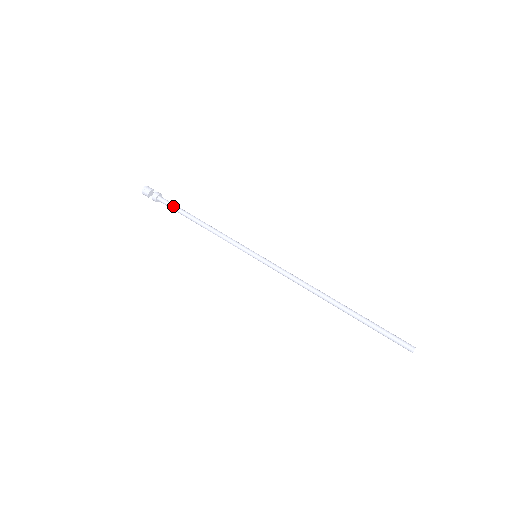
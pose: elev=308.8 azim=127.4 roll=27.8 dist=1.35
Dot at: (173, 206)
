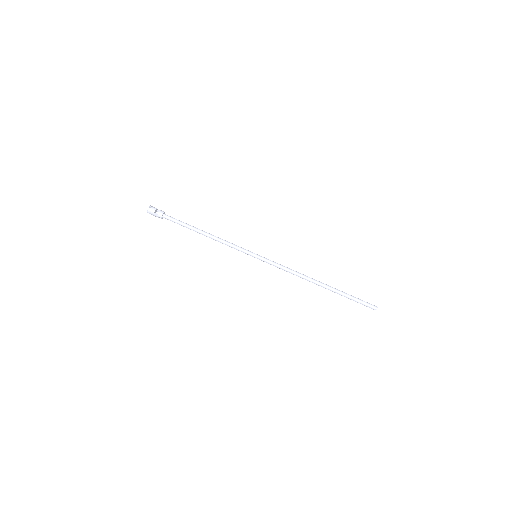
Dot at: (179, 221)
